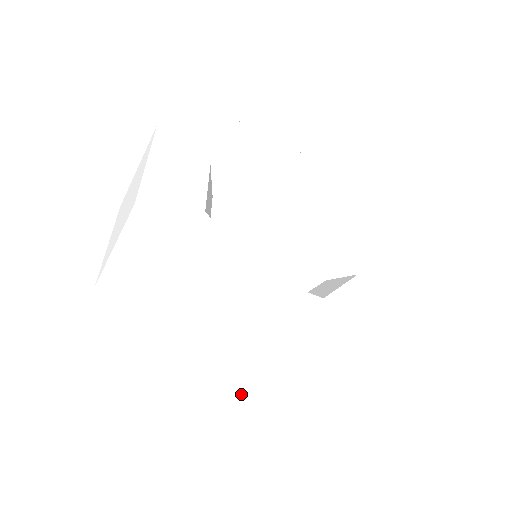
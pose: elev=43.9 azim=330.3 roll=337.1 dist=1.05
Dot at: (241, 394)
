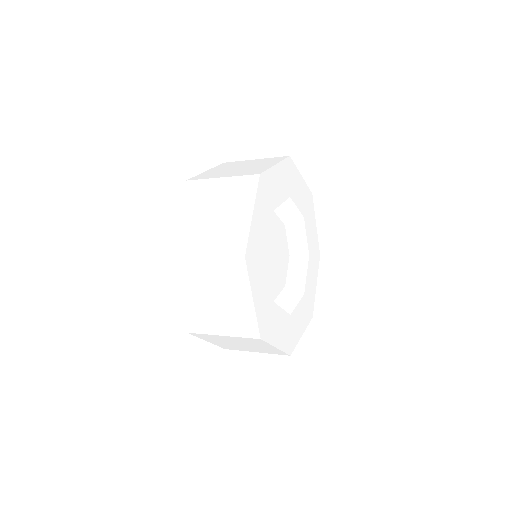
Dot at: (222, 343)
